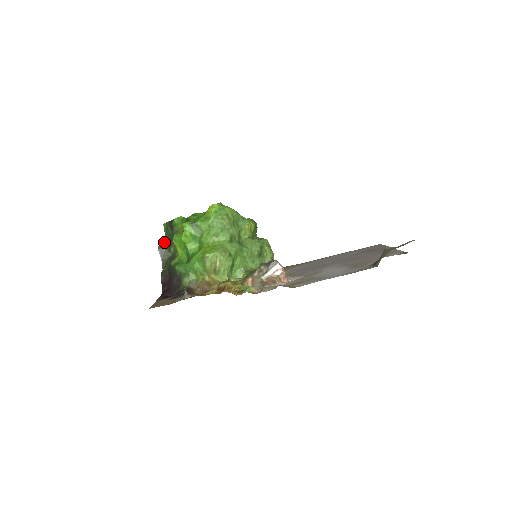
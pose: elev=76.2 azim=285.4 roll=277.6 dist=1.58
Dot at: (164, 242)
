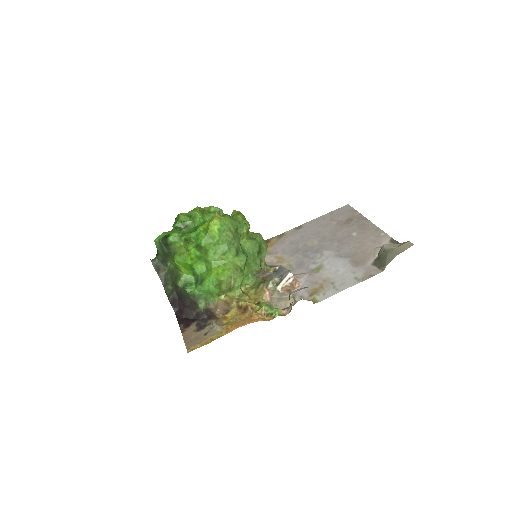
Dot at: (157, 257)
